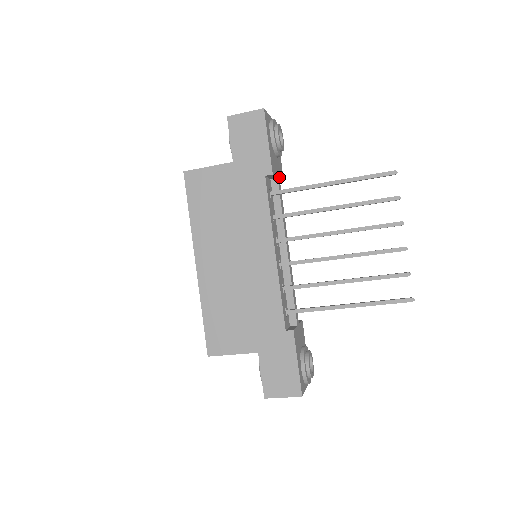
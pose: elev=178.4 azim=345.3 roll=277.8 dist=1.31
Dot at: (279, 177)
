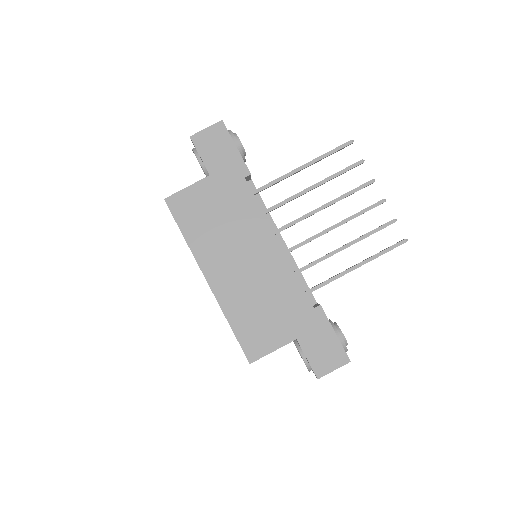
Dot at: occluded
